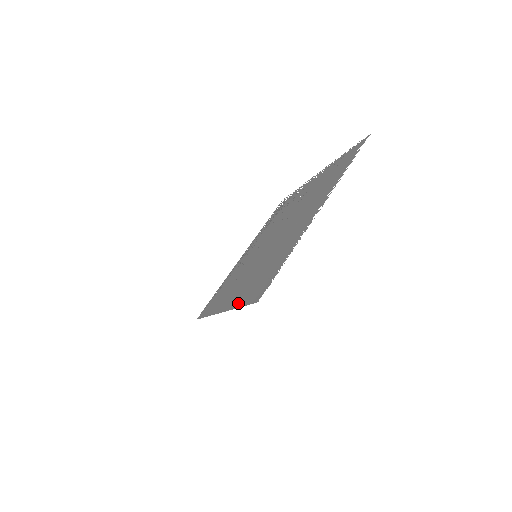
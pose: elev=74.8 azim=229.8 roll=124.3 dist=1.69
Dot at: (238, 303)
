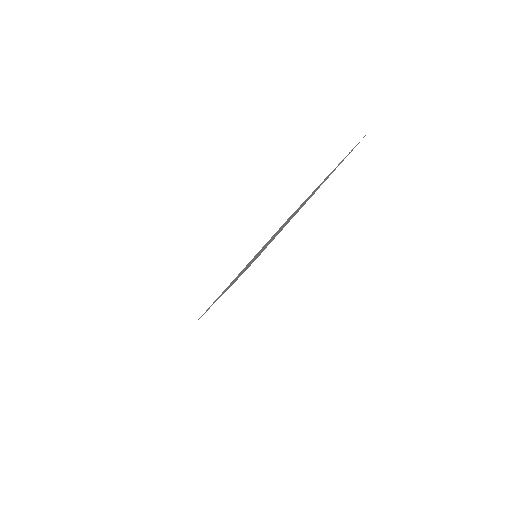
Dot at: occluded
